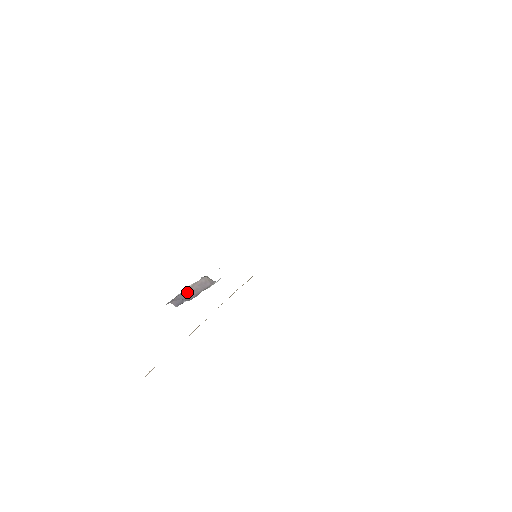
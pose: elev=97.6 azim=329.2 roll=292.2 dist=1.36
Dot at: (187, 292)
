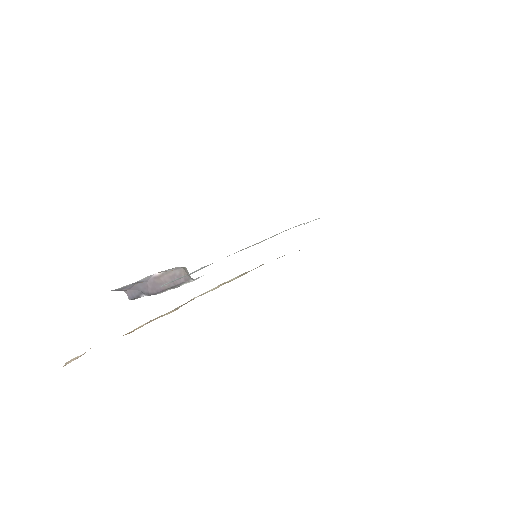
Dot at: (151, 282)
